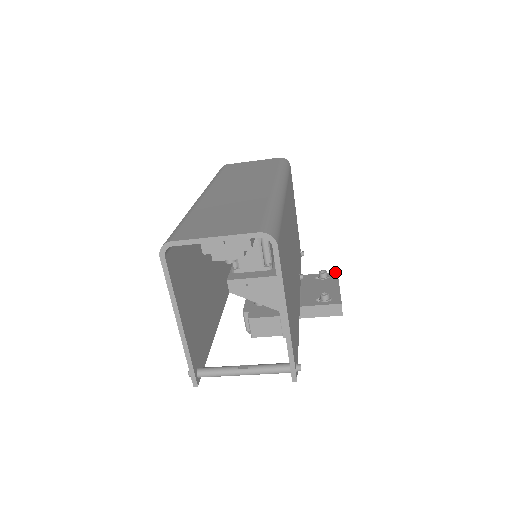
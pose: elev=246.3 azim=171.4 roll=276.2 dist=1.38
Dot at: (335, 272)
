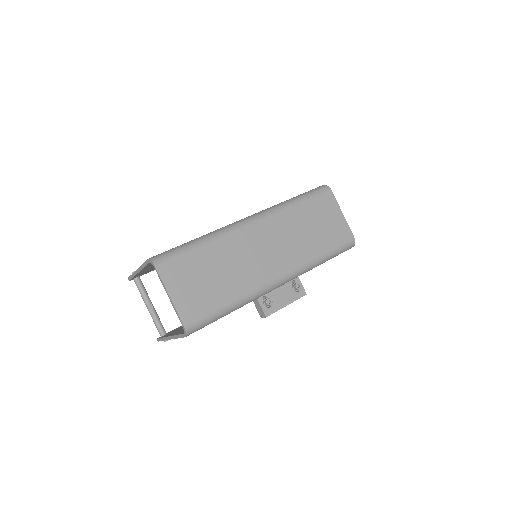
Dot at: occluded
